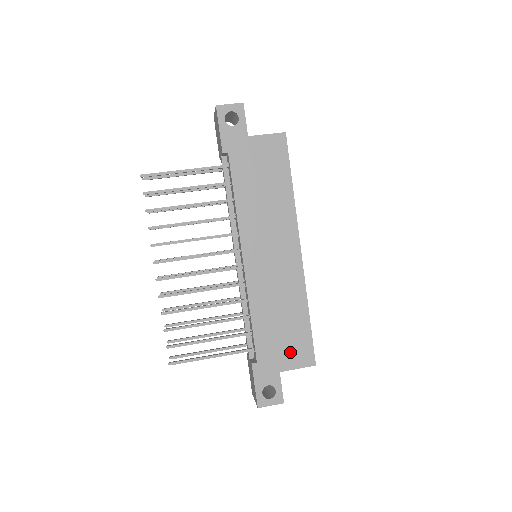
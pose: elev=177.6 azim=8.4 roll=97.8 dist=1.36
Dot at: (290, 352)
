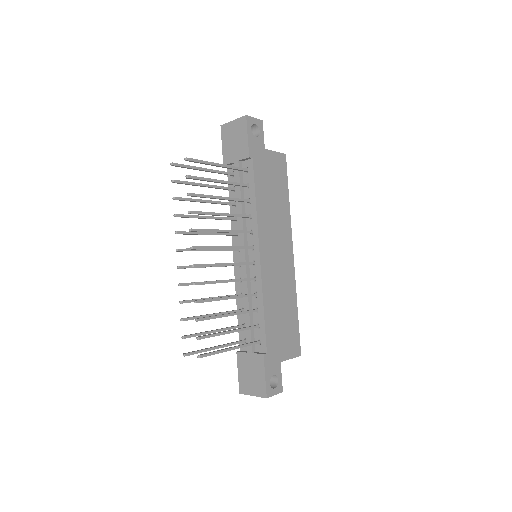
Dot at: (287, 343)
